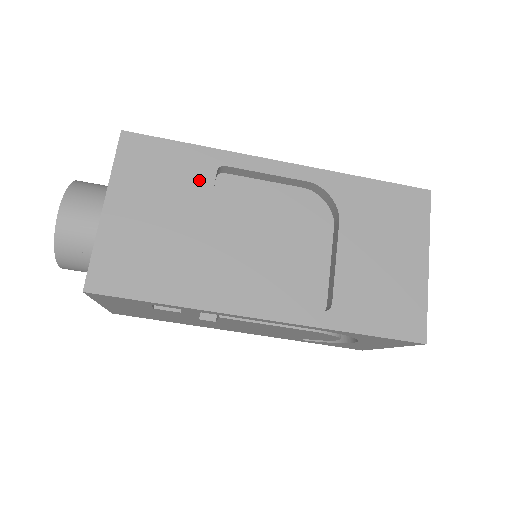
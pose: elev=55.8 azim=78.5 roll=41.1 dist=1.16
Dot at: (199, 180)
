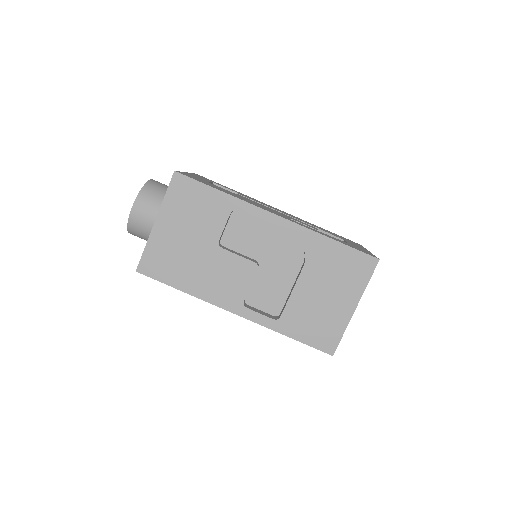
Dot at: (217, 217)
